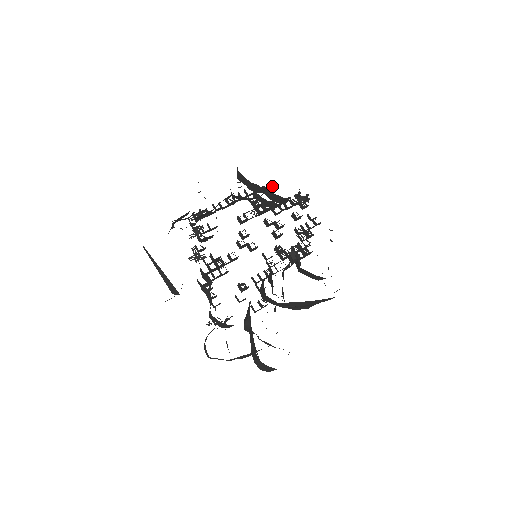
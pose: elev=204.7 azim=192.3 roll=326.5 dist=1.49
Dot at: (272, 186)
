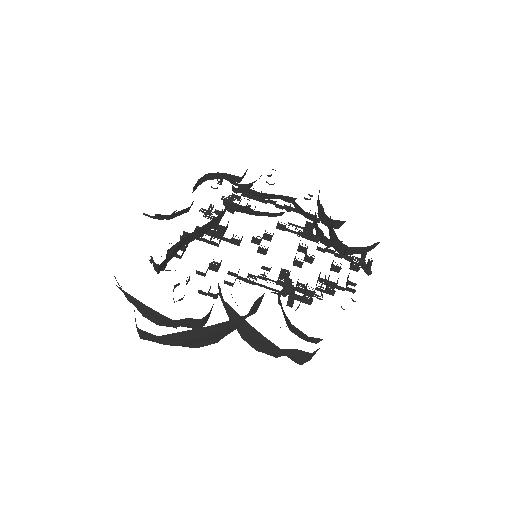
Dot at: (338, 222)
